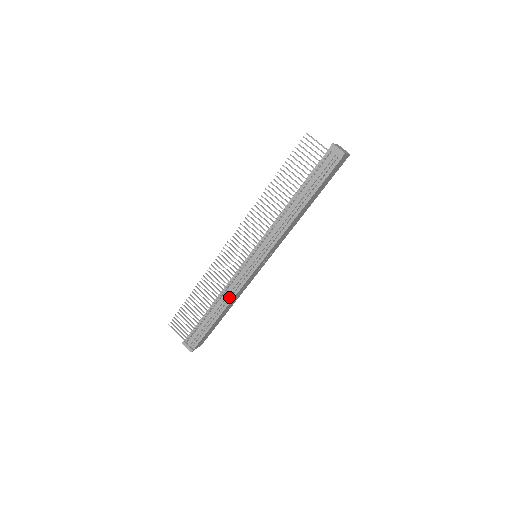
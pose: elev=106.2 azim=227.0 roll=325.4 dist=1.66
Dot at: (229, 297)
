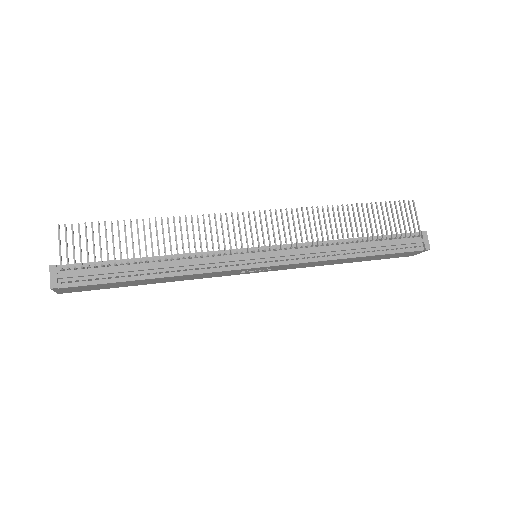
Dot at: (185, 268)
